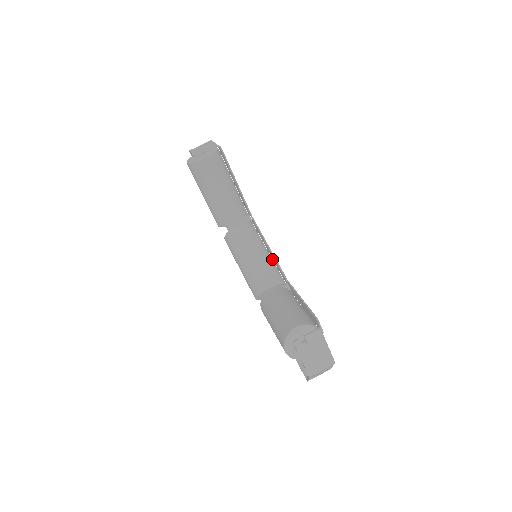
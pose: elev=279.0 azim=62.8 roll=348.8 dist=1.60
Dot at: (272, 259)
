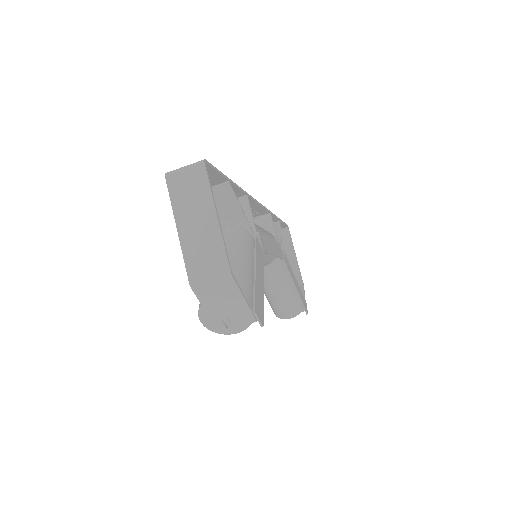
Dot at: occluded
